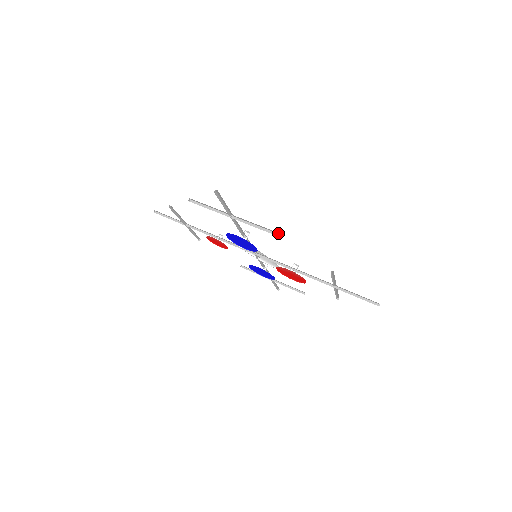
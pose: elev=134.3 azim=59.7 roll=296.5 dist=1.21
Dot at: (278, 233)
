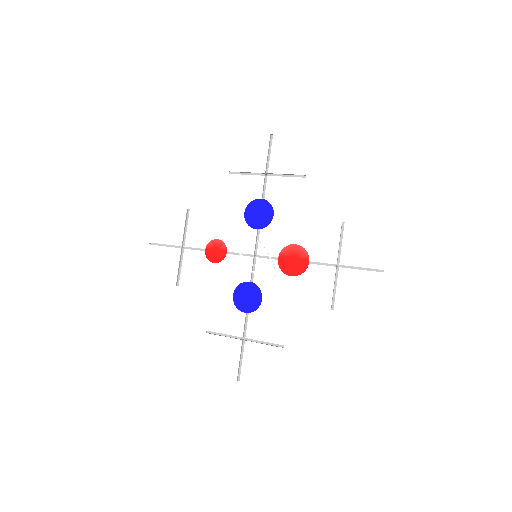
Dot at: occluded
